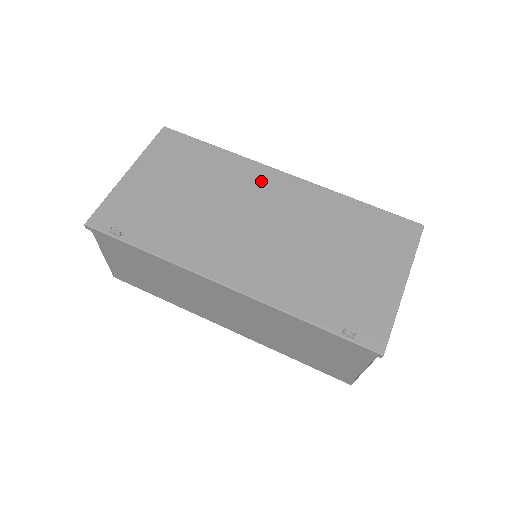
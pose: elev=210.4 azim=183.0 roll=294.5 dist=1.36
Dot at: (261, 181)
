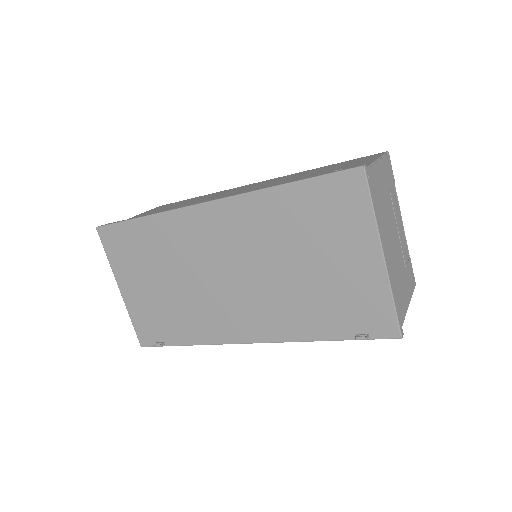
Dot at: (196, 229)
